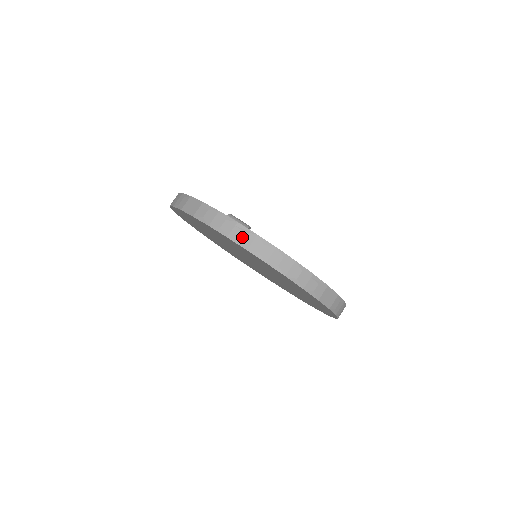
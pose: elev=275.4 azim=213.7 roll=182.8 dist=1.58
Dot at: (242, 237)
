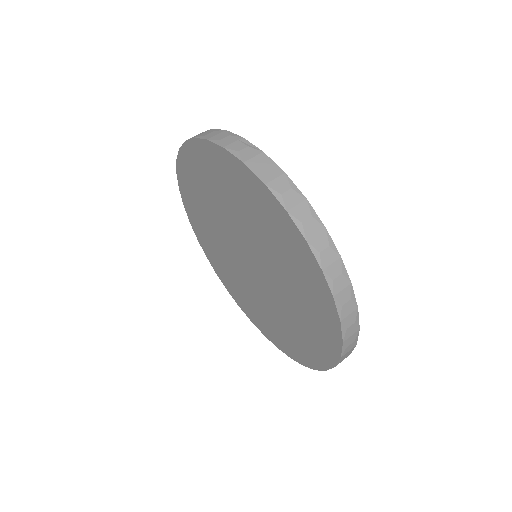
Dot at: occluded
